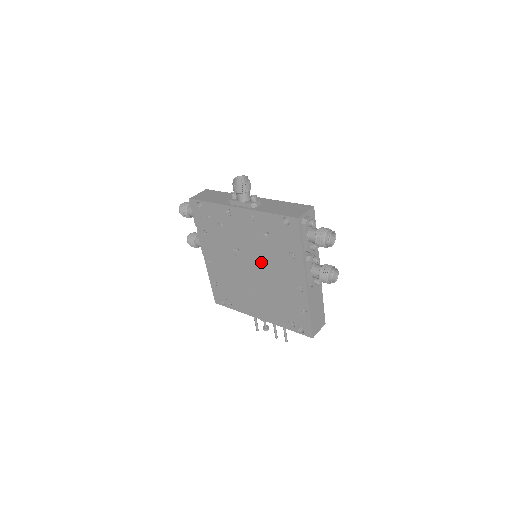
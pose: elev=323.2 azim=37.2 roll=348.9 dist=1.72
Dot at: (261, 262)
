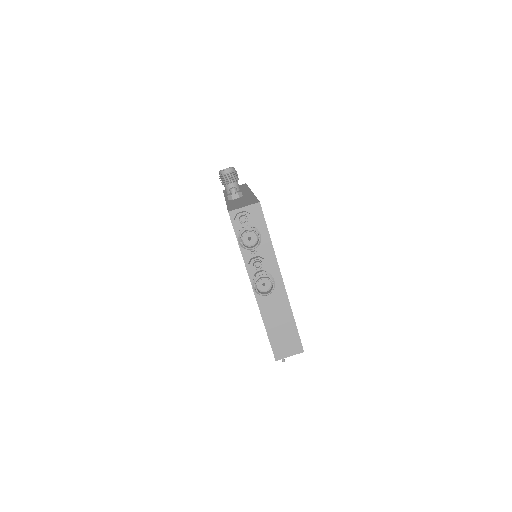
Dot at: occluded
